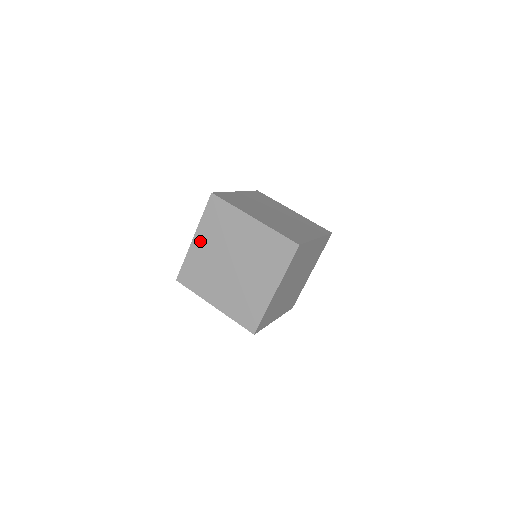
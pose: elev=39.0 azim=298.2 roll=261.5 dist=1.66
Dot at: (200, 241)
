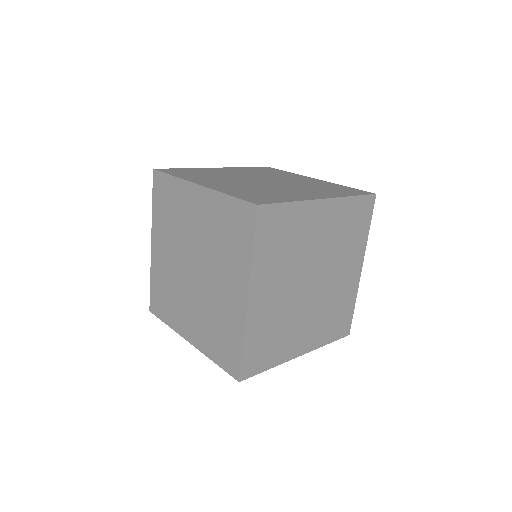
Dot at: occluded
